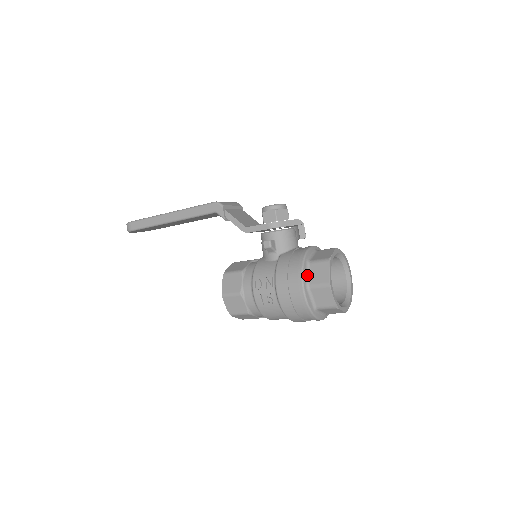
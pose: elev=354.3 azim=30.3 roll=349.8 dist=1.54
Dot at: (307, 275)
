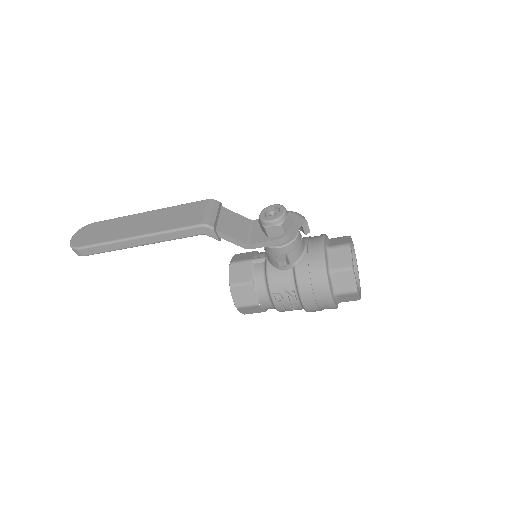
Dot at: (332, 285)
